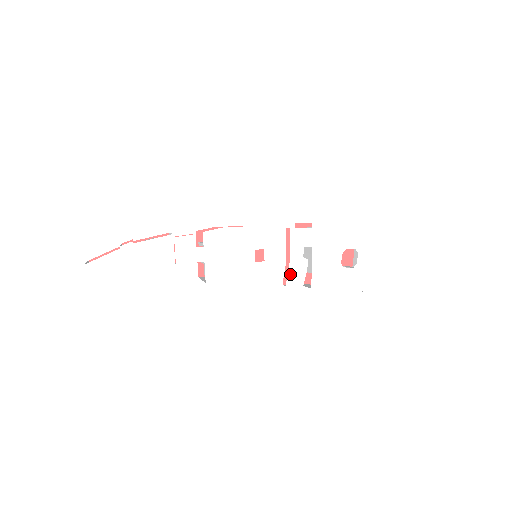
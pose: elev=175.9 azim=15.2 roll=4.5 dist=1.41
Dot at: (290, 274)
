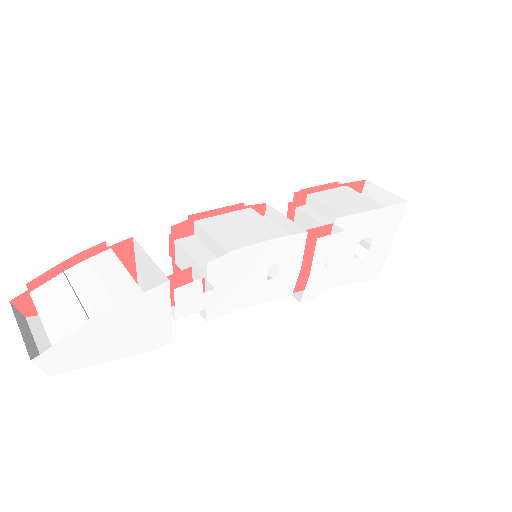
Dot at: (307, 289)
